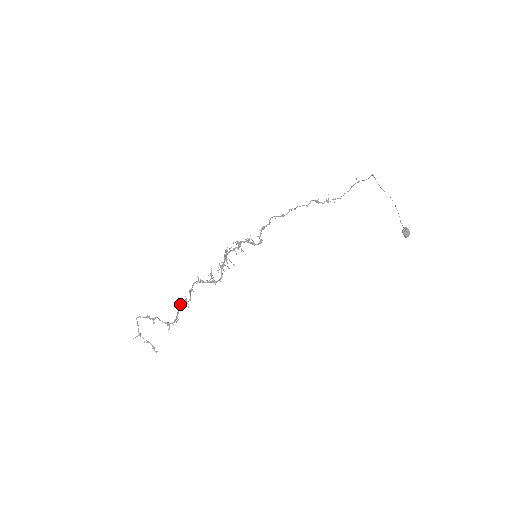
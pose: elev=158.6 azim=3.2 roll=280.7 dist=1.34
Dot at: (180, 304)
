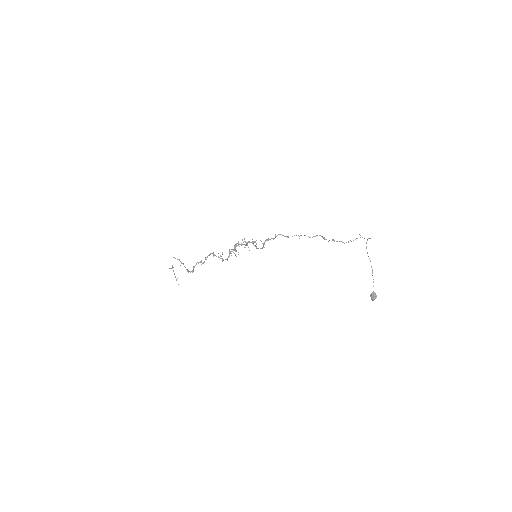
Dot at: (197, 262)
